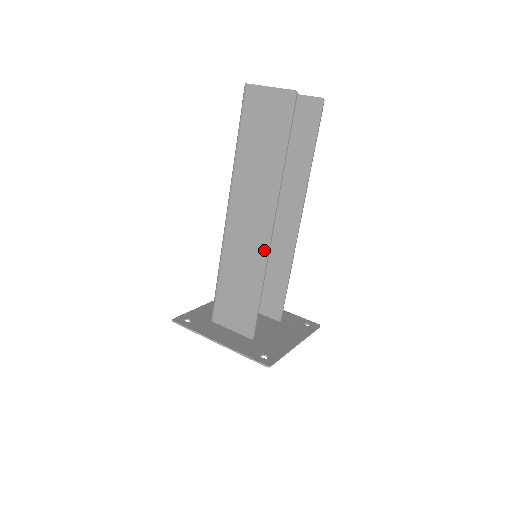
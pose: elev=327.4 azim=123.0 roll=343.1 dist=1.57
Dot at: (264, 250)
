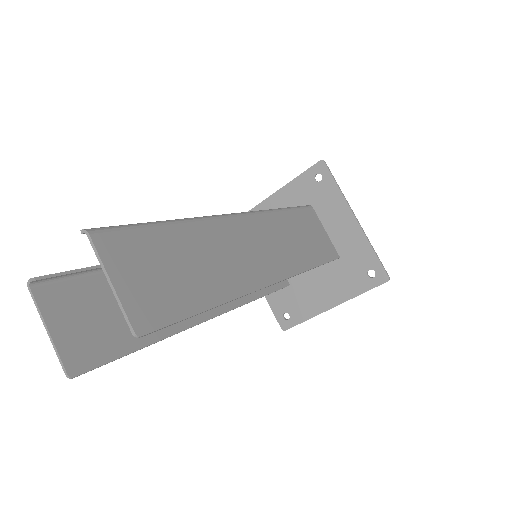
Dot at: (229, 304)
